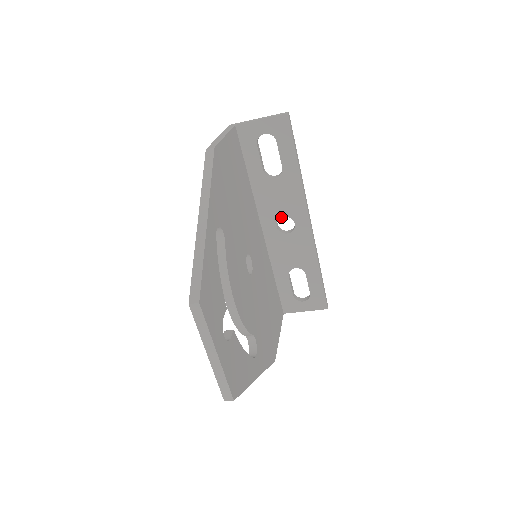
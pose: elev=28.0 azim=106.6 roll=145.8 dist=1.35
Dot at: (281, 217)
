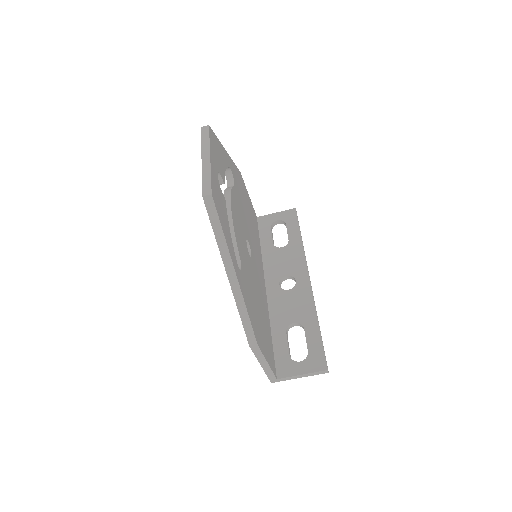
Dot at: (284, 276)
